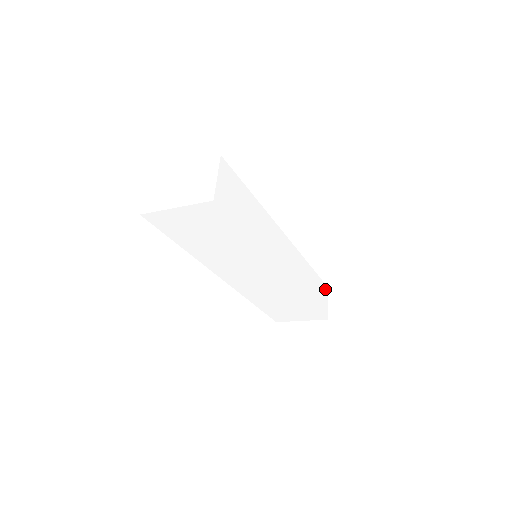
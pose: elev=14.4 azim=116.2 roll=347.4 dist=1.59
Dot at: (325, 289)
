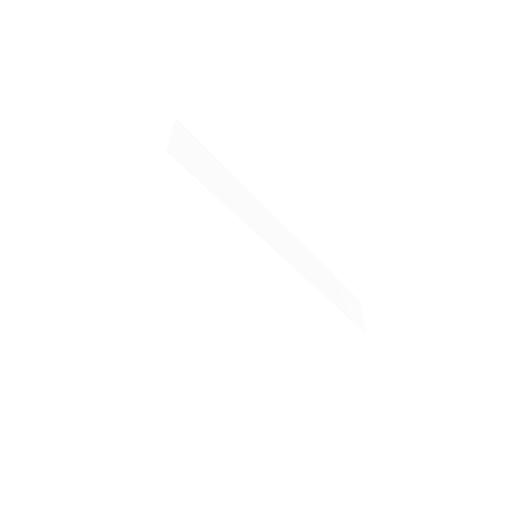
Dot at: (355, 300)
